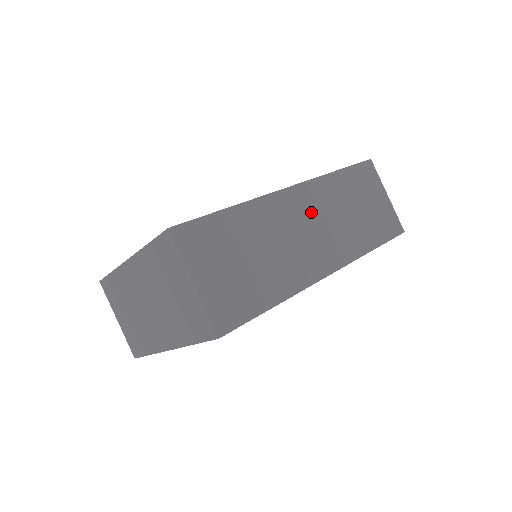
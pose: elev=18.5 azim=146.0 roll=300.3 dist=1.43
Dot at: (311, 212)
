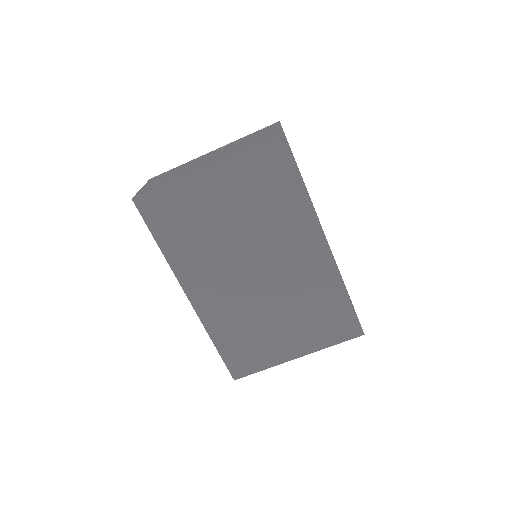
Dot at: occluded
